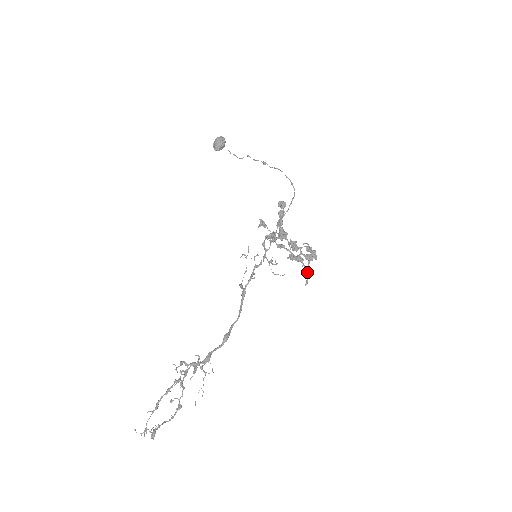
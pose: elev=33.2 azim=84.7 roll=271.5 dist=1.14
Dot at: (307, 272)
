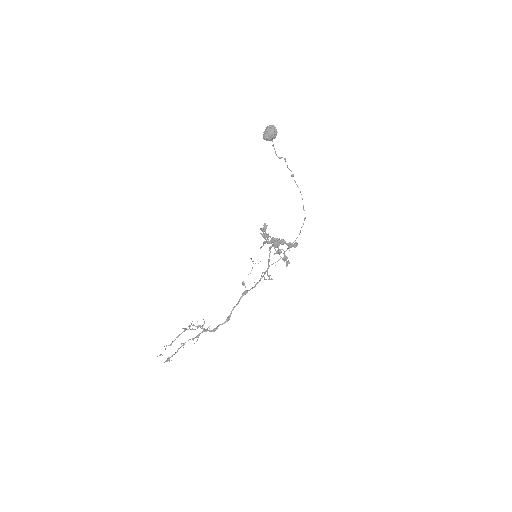
Dot at: occluded
